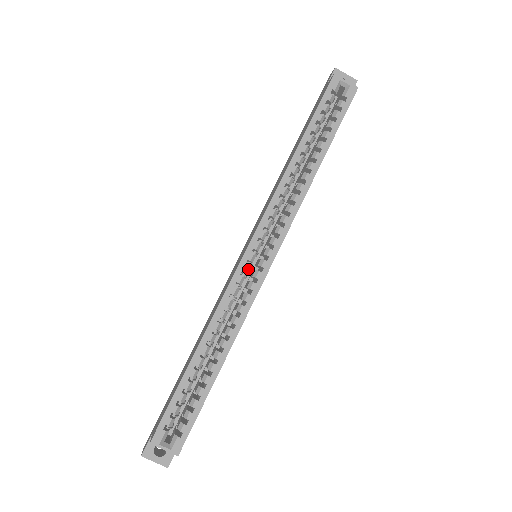
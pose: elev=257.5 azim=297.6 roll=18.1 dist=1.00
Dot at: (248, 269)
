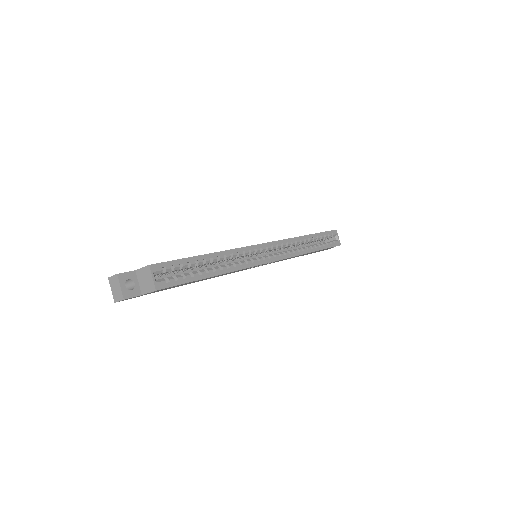
Dot at: (258, 252)
